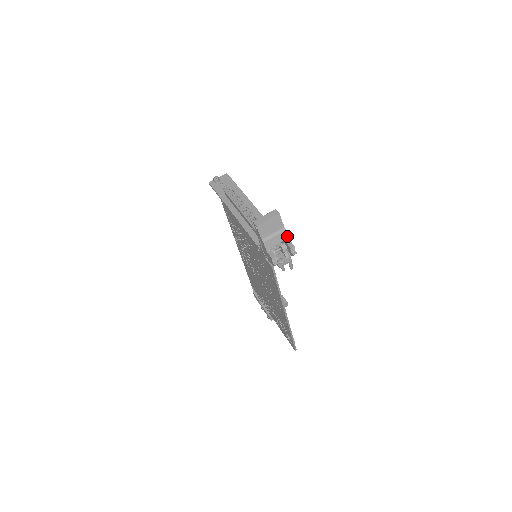
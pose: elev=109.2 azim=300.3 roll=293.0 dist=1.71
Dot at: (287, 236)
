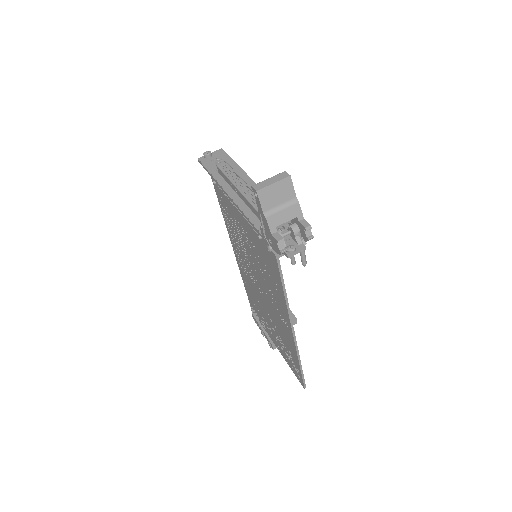
Dot at: (300, 212)
